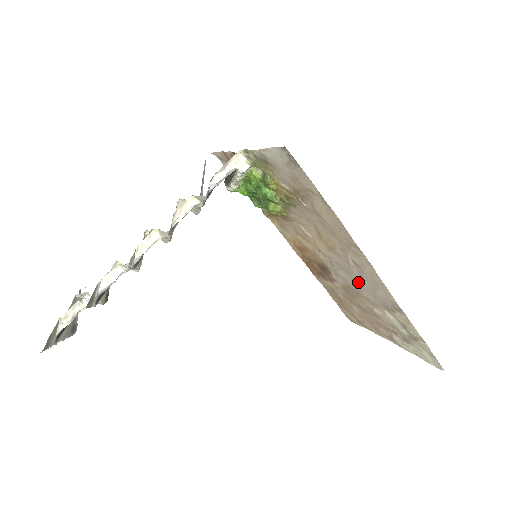
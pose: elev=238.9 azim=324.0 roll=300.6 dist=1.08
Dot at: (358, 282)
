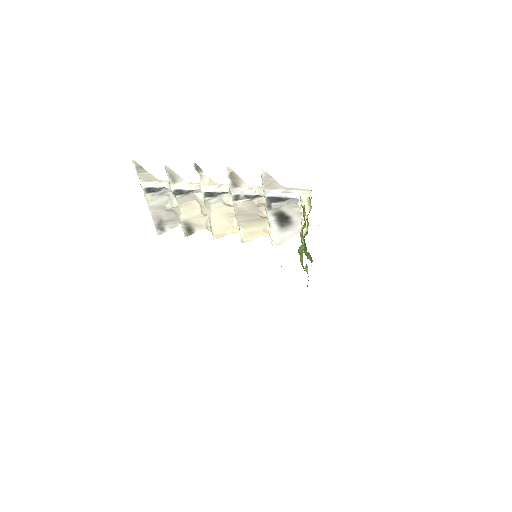
Dot at: occluded
